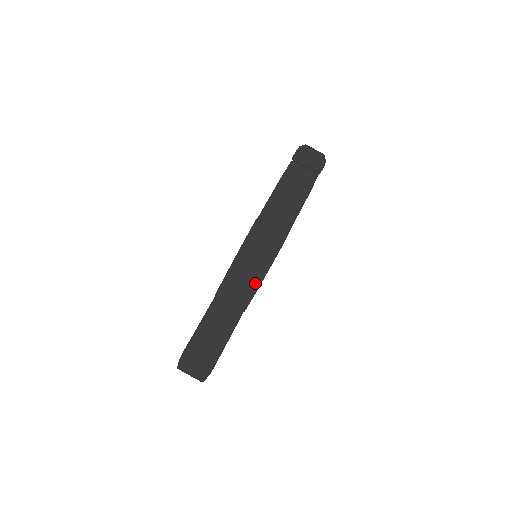
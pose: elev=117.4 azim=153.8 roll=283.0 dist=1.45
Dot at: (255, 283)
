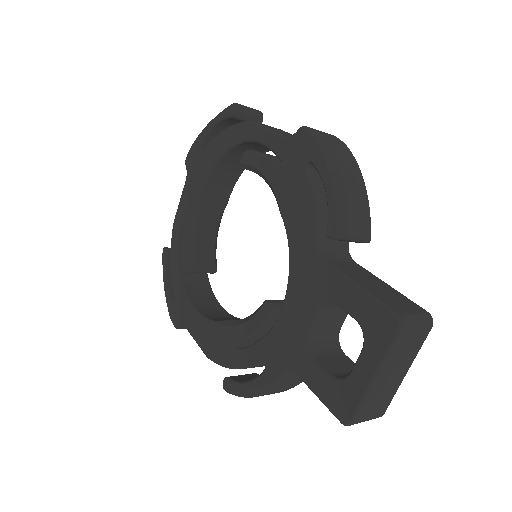
Dot at: (364, 184)
